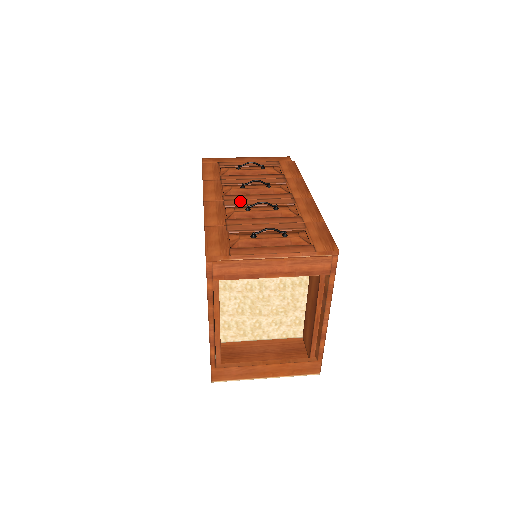
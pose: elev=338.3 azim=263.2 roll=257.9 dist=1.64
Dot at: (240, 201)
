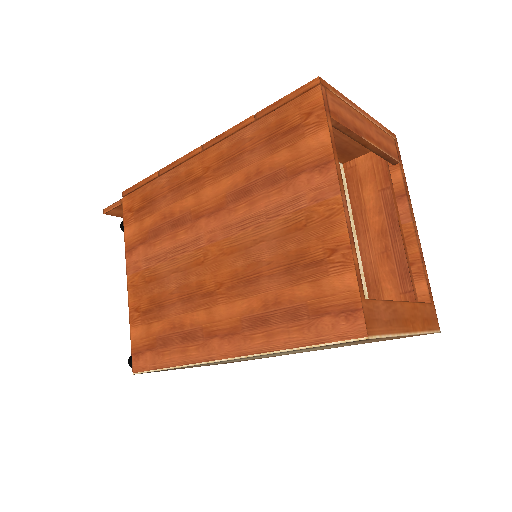
Dot at: occluded
